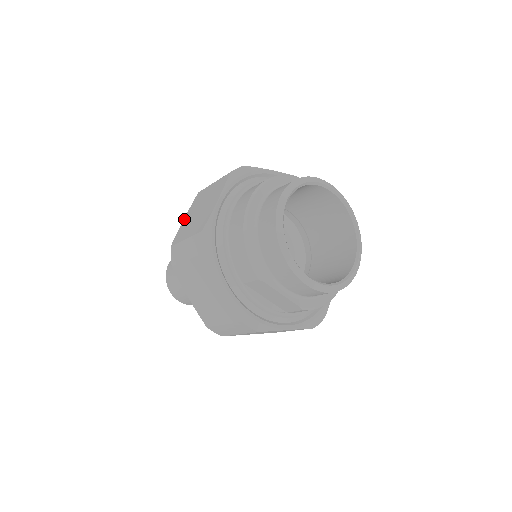
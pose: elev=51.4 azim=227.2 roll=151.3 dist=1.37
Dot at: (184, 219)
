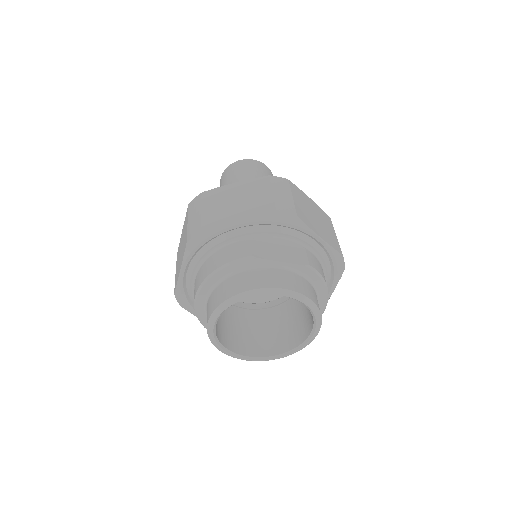
Dot at: (182, 231)
